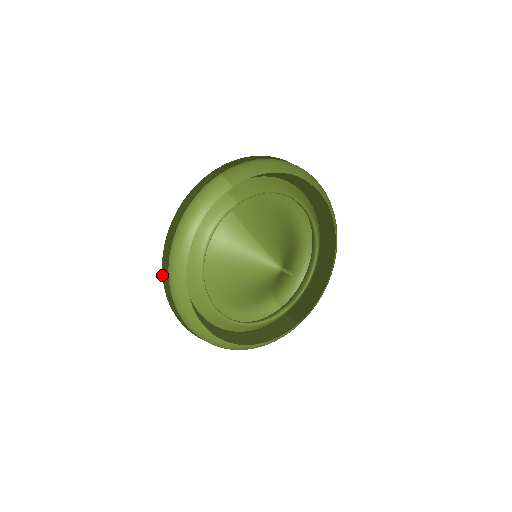
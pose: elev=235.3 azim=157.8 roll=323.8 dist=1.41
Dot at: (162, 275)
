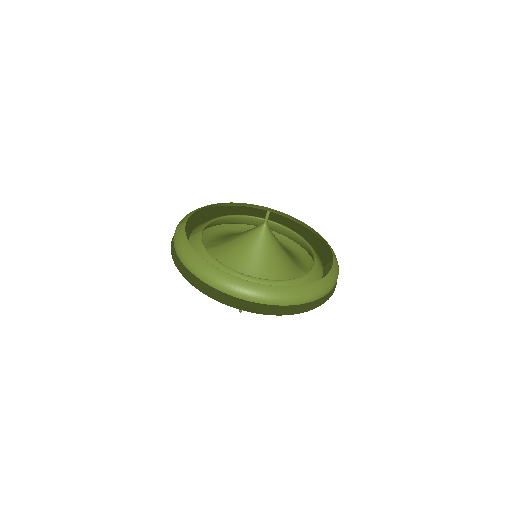
Dot at: (207, 295)
